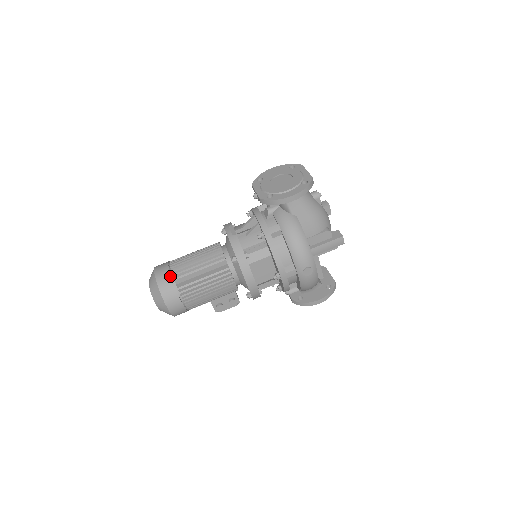
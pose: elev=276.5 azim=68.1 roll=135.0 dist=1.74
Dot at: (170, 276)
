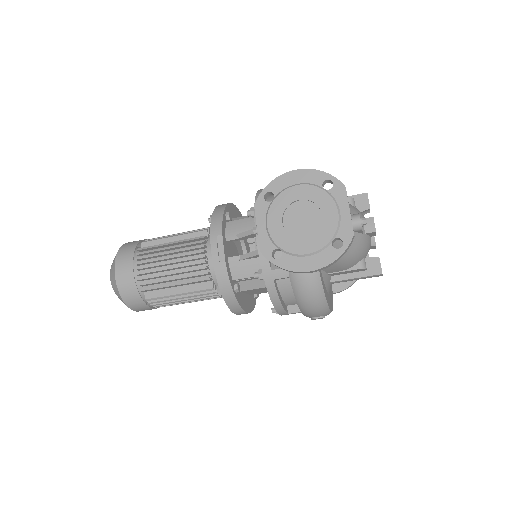
Dot at: (135, 285)
